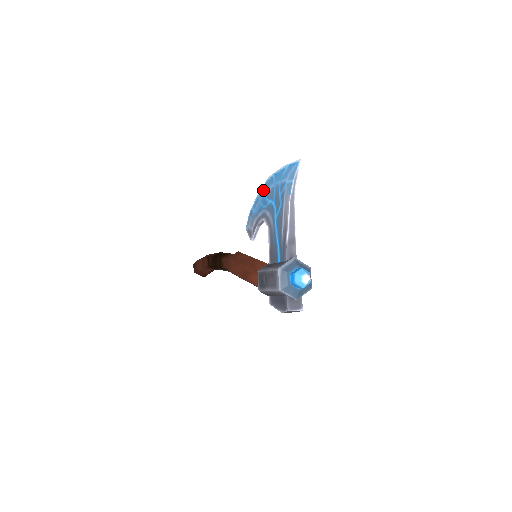
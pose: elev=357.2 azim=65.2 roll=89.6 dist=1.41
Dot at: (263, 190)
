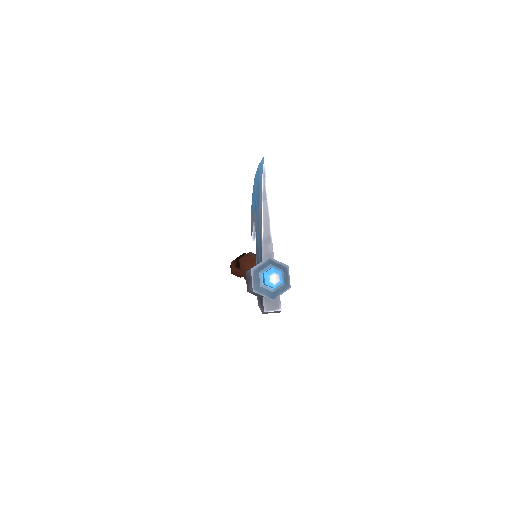
Dot at: (253, 189)
